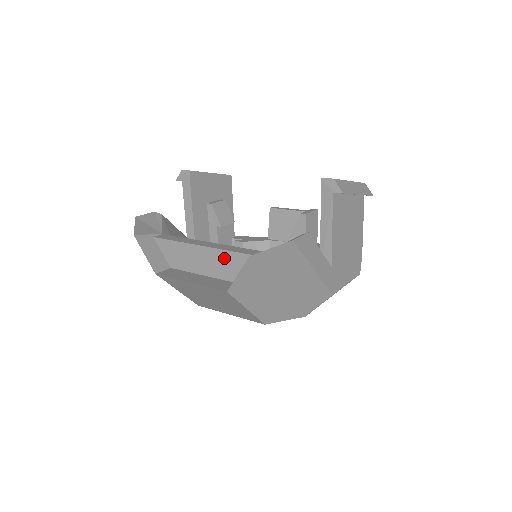
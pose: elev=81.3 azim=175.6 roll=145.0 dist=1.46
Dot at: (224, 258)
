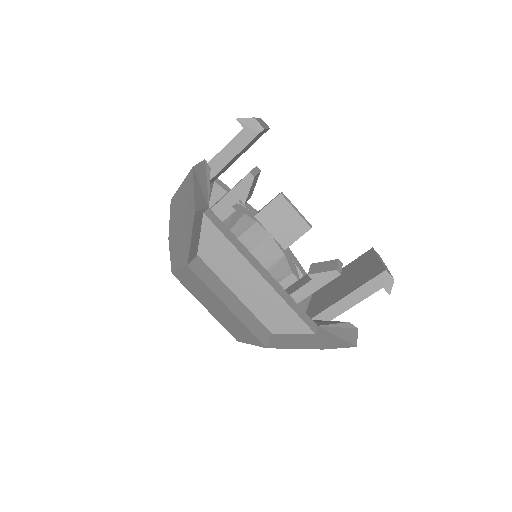
Dot at: (276, 305)
